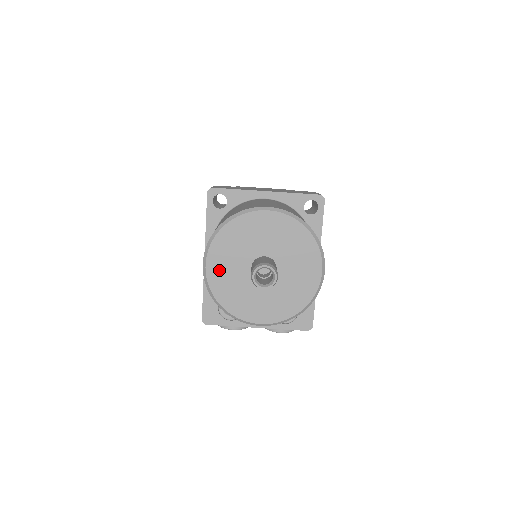
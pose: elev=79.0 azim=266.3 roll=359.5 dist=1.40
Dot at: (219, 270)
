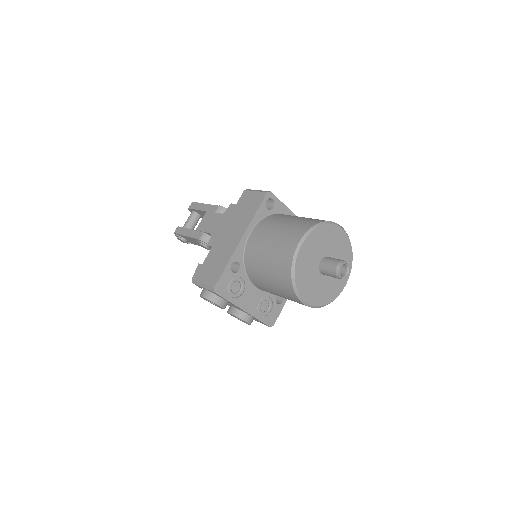
Dot at: (306, 253)
